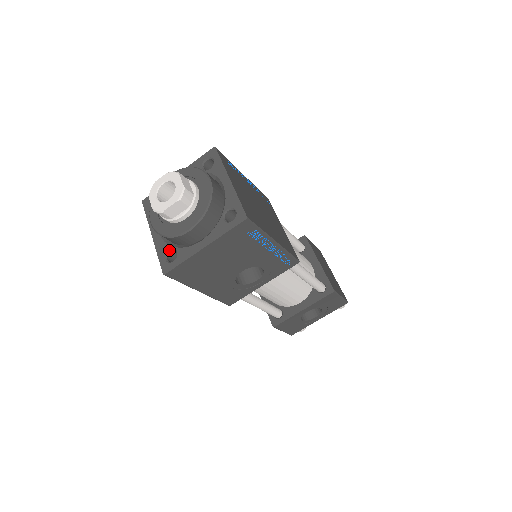
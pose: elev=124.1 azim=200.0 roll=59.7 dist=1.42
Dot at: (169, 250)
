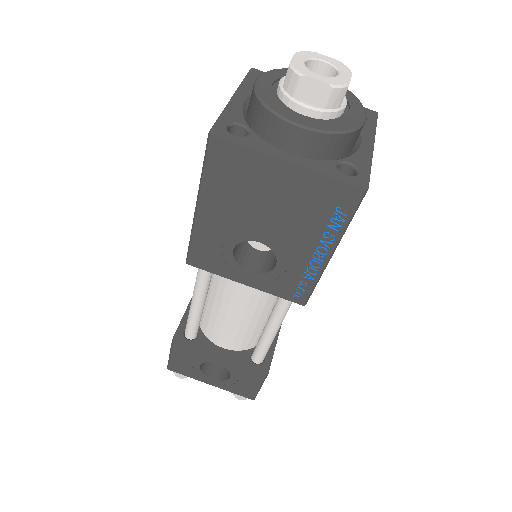
Dot at: (241, 123)
